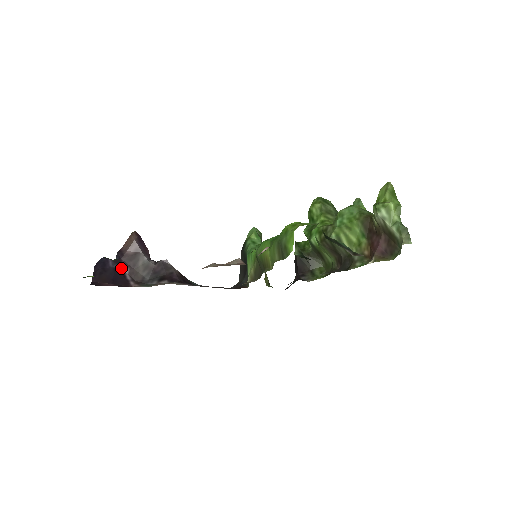
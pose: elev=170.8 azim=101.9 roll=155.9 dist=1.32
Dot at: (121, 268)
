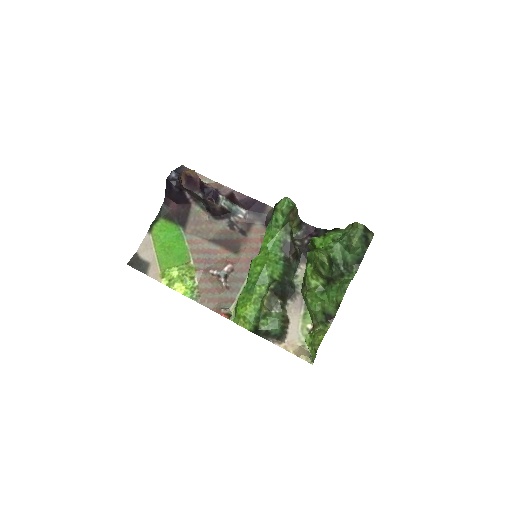
Dot at: (182, 190)
